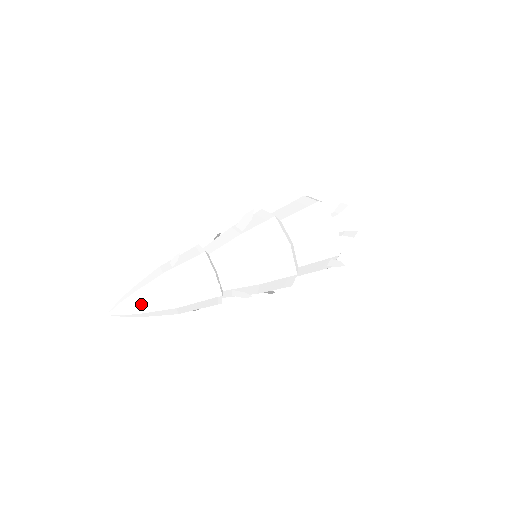
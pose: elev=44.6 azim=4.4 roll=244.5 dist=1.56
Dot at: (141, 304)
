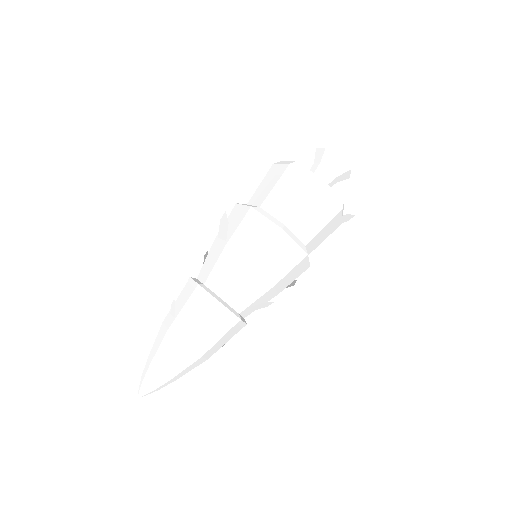
Dot at: (163, 372)
